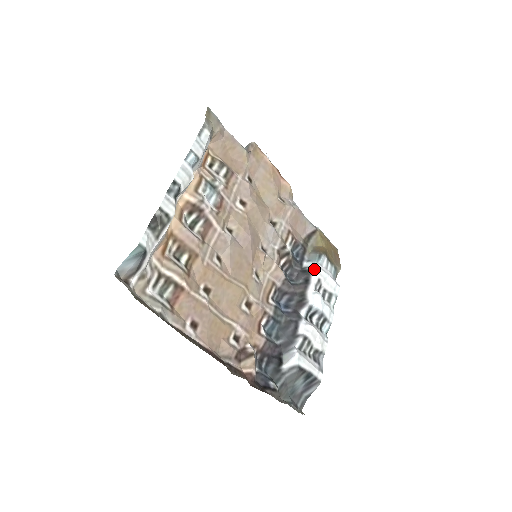
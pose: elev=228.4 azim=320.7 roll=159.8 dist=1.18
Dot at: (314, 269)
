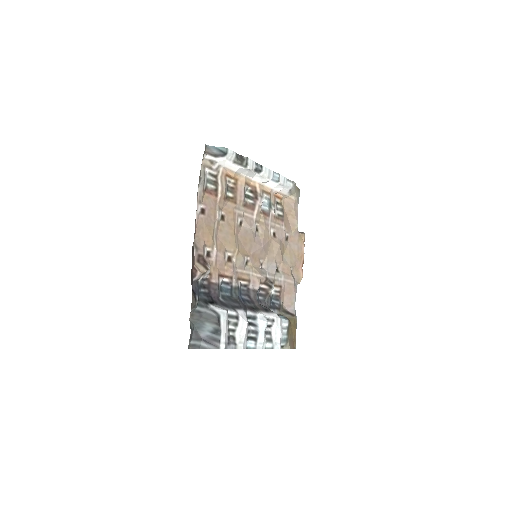
Dot at: (276, 314)
